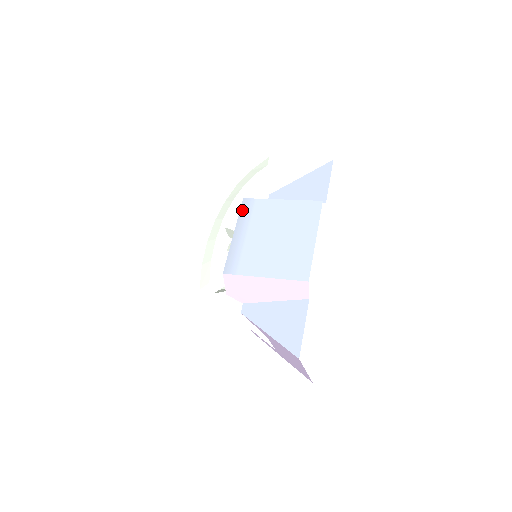
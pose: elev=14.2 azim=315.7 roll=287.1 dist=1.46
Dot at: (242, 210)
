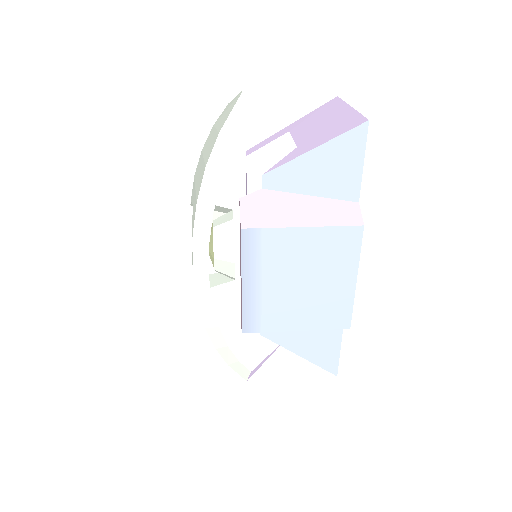
Dot at: (244, 249)
